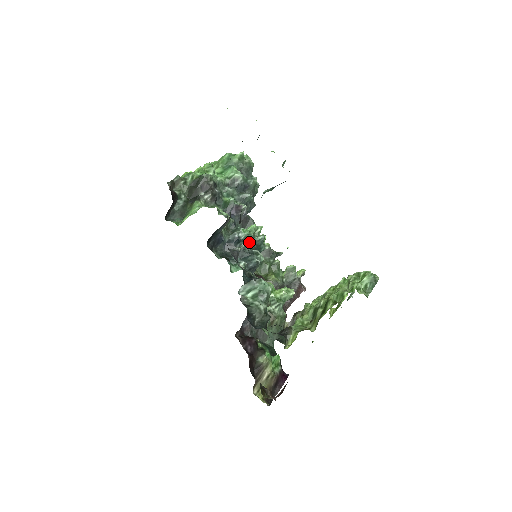
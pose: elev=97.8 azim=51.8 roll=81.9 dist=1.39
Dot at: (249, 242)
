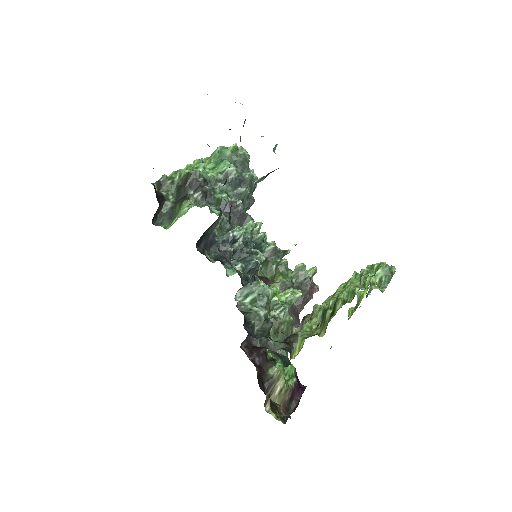
Dot at: (246, 241)
